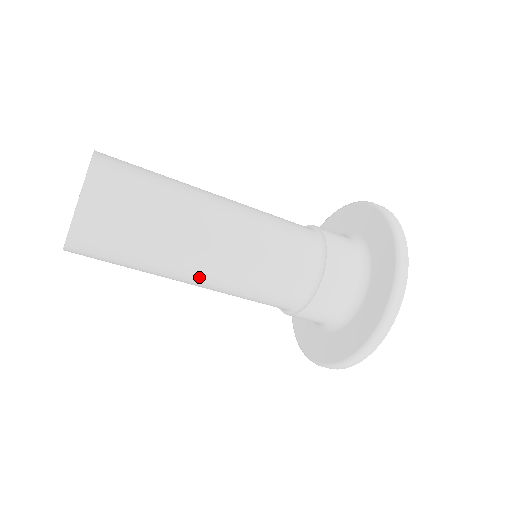
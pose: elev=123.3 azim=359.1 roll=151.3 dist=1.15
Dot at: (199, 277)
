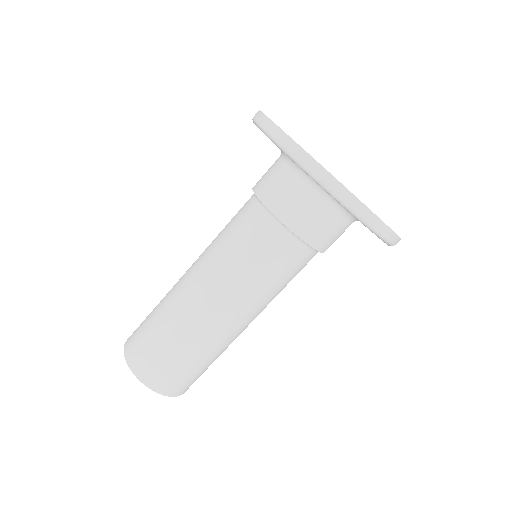
Dot at: occluded
